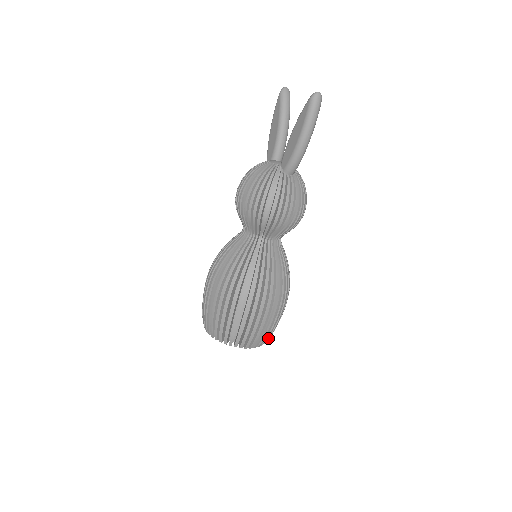
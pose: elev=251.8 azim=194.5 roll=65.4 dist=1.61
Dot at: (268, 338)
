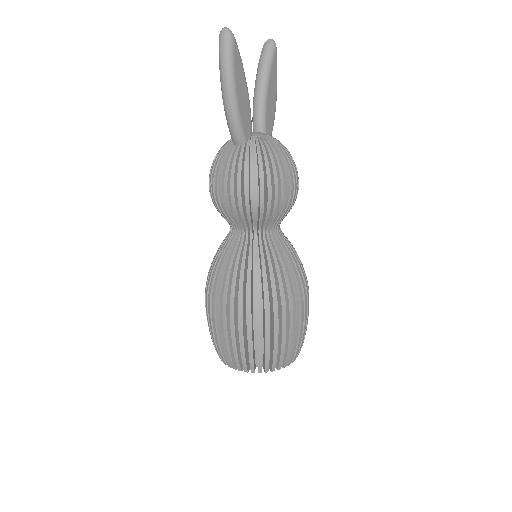
Dot at: (265, 365)
